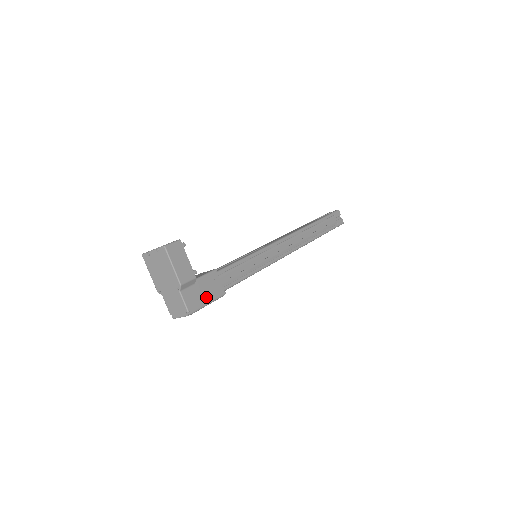
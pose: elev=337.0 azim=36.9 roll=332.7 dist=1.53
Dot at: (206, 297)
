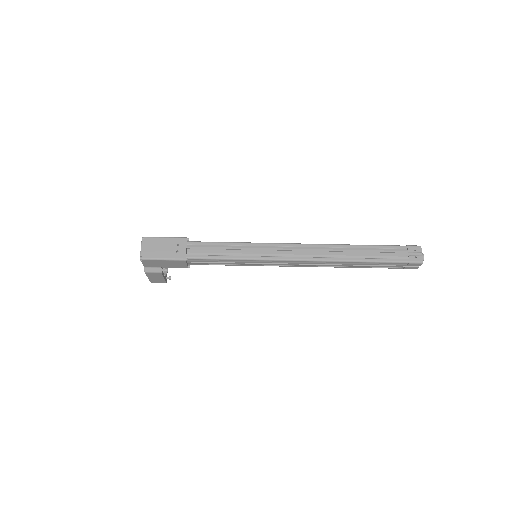
Dot at: occluded
